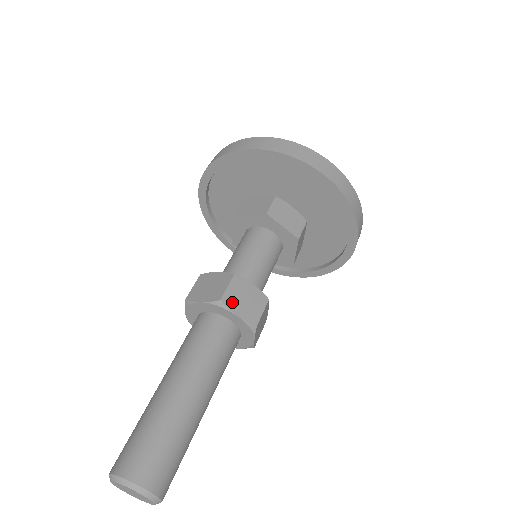
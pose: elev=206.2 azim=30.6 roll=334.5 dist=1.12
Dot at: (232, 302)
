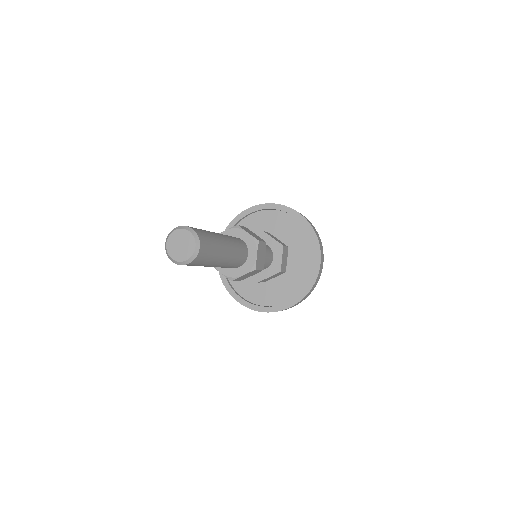
Dot at: (244, 229)
